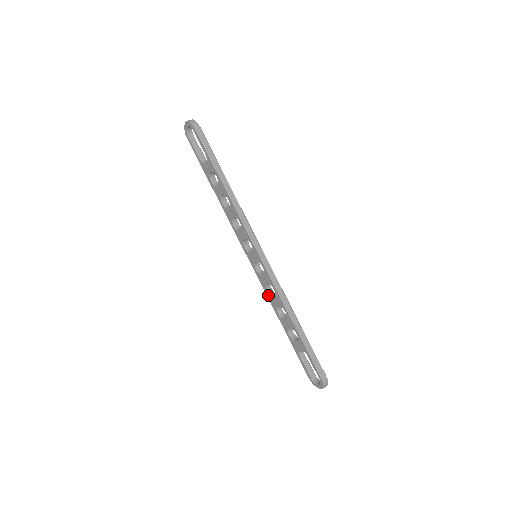
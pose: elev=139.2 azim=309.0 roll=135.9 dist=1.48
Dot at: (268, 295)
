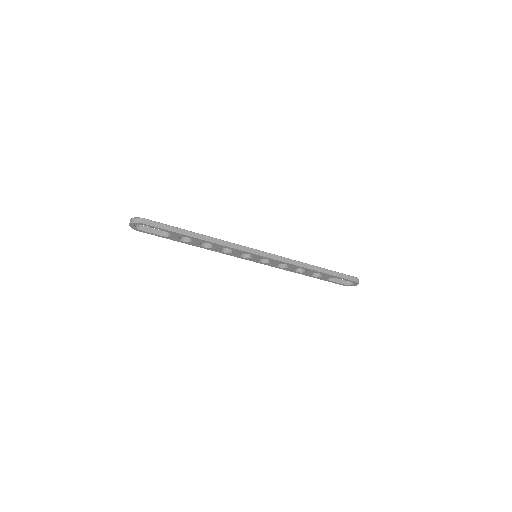
Dot at: occluded
